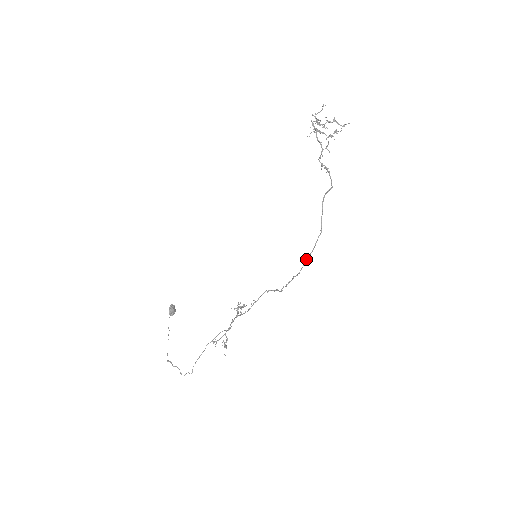
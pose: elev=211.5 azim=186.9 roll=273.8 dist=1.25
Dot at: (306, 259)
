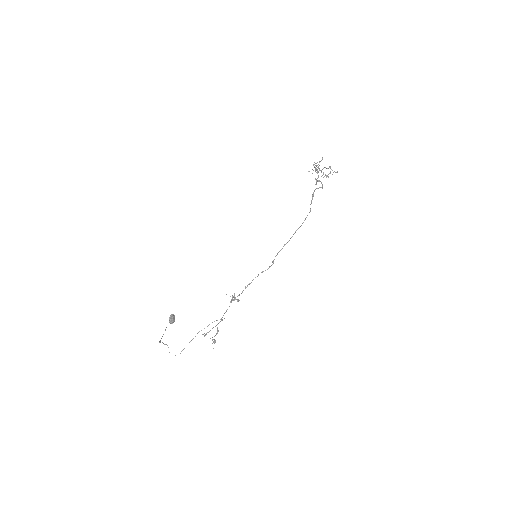
Dot at: (296, 230)
